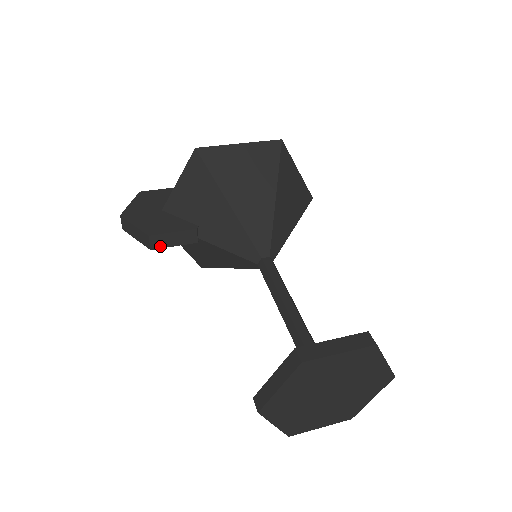
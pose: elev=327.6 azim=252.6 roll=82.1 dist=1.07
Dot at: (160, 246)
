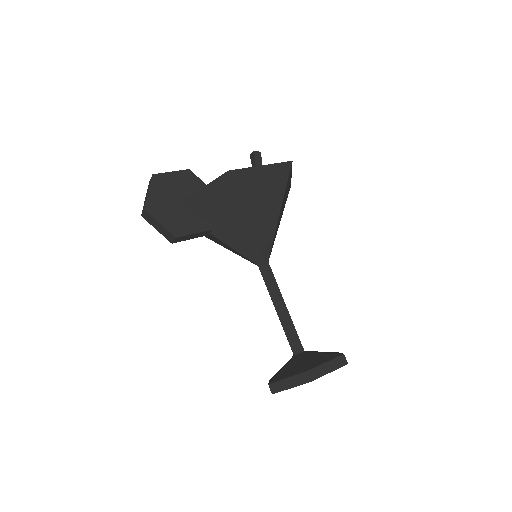
Dot at: (180, 241)
